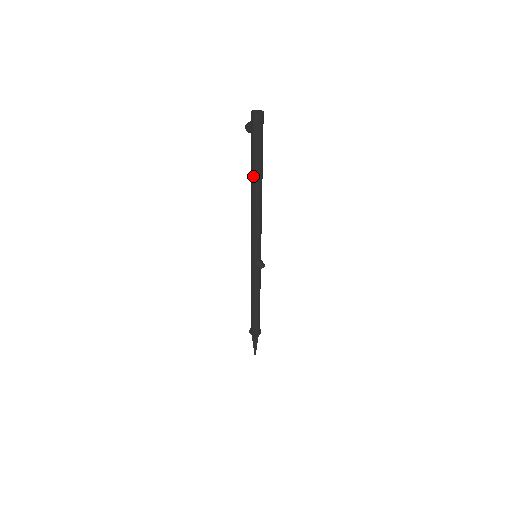
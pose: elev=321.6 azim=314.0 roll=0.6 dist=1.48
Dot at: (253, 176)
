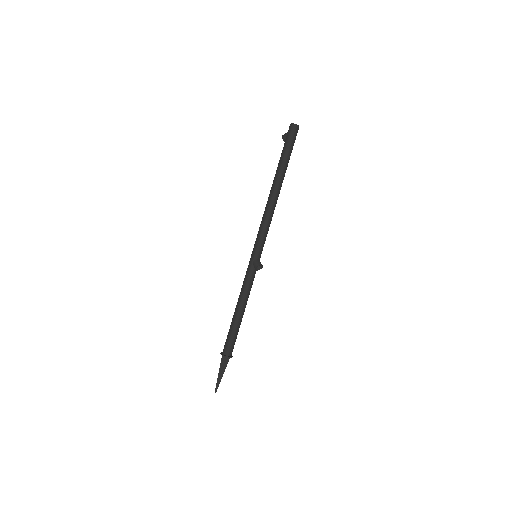
Dot at: (278, 173)
